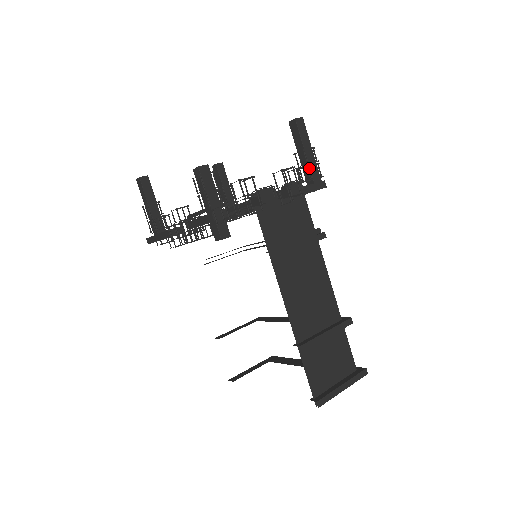
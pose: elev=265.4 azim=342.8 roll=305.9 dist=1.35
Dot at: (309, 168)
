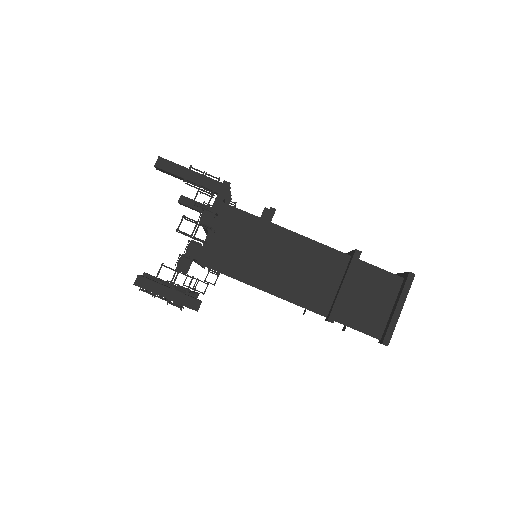
Dot at: (203, 187)
